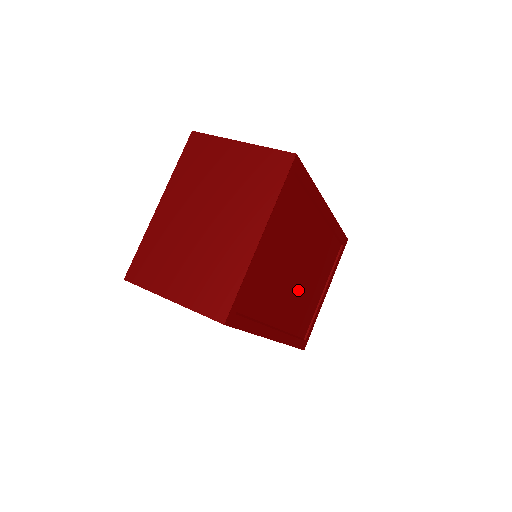
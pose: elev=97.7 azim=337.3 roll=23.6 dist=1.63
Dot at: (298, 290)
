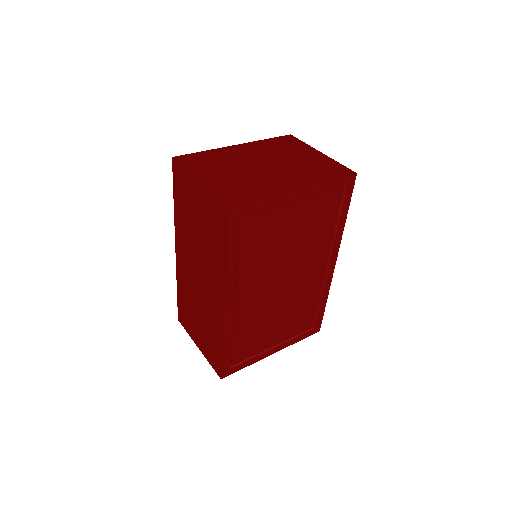
Dot at: (269, 299)
